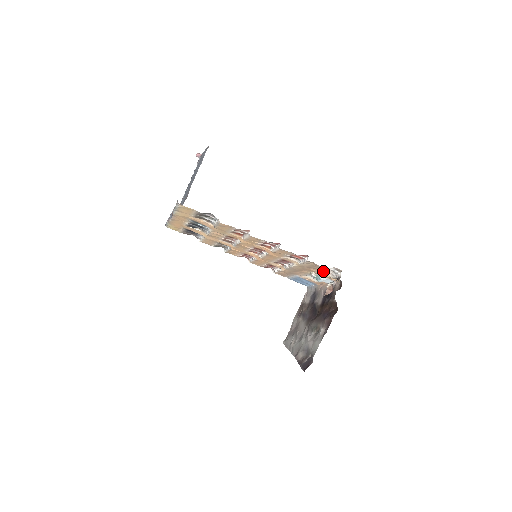
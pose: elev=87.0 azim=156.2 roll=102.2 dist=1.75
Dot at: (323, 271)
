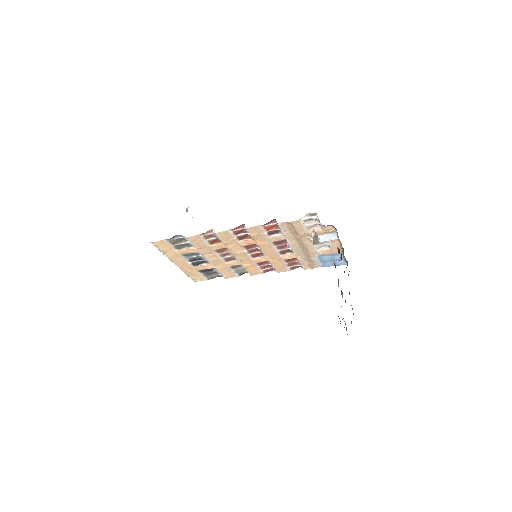
Dot at: (308, 227)
